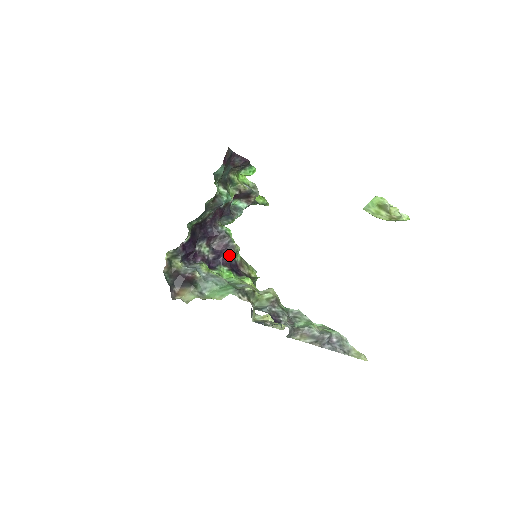
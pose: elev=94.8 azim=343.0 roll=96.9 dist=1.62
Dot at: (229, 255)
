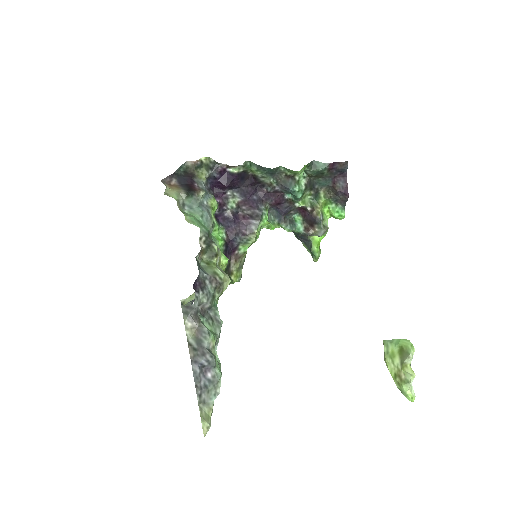
Dot at: (240, 234)
